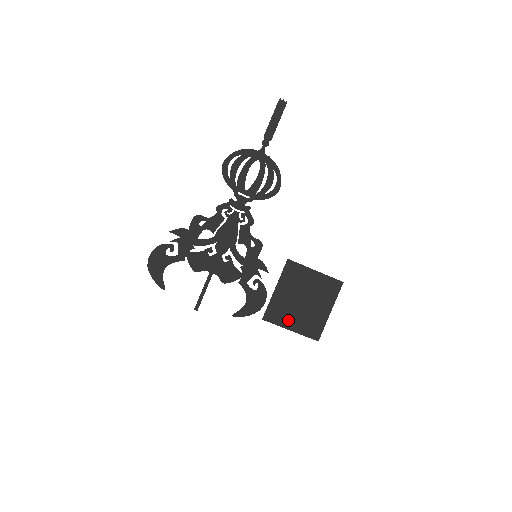
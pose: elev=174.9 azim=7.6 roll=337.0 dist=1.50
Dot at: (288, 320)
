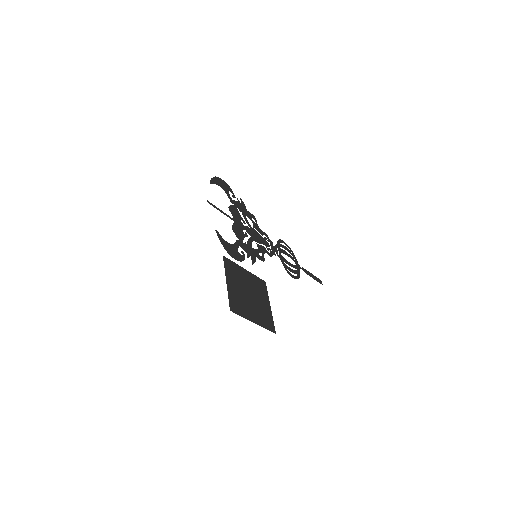
Dot at: (232, 280)
